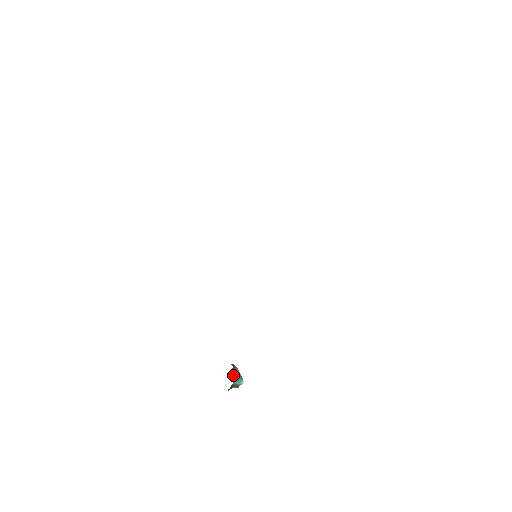
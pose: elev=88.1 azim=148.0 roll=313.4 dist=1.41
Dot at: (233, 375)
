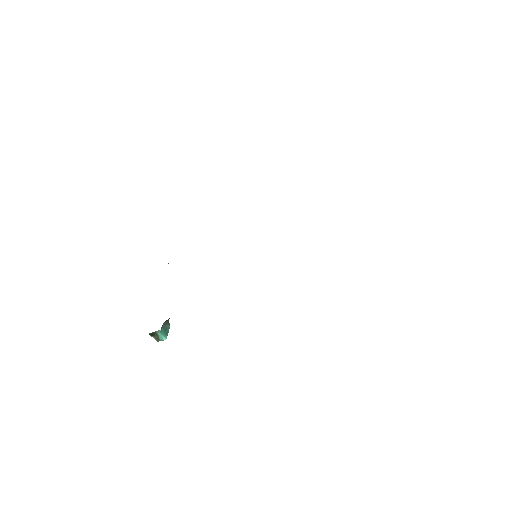
Dot at: (163, 326)
